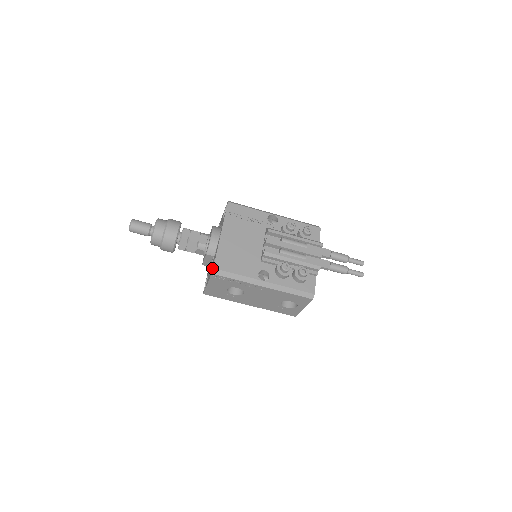
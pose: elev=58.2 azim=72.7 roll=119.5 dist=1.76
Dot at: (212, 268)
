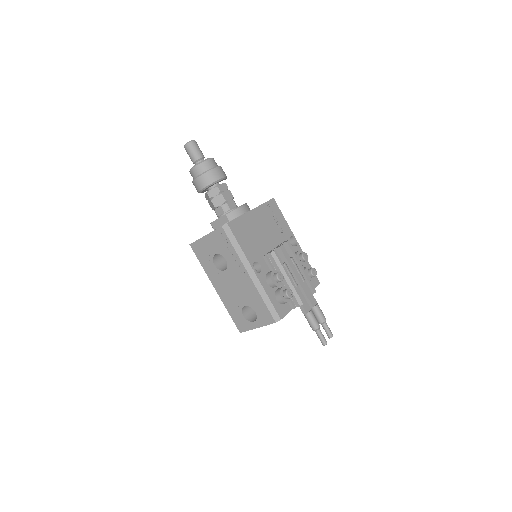
Dot at: occluded
